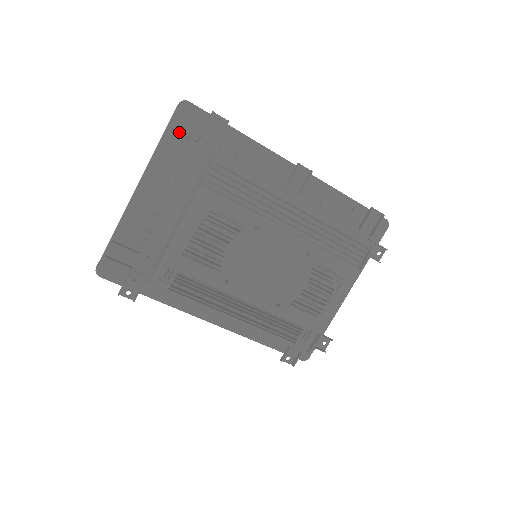
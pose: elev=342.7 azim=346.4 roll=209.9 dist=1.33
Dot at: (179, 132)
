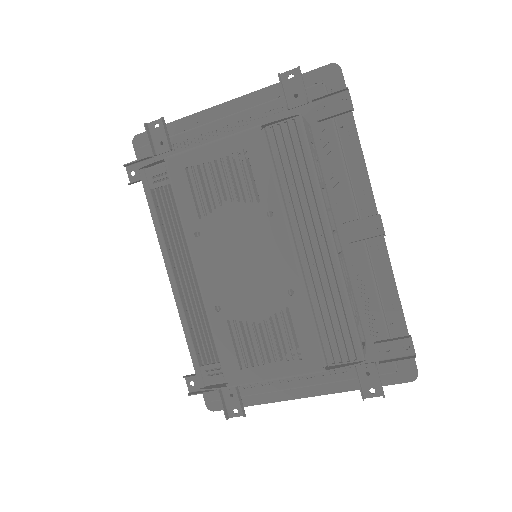
Dot at: (302, 79)
